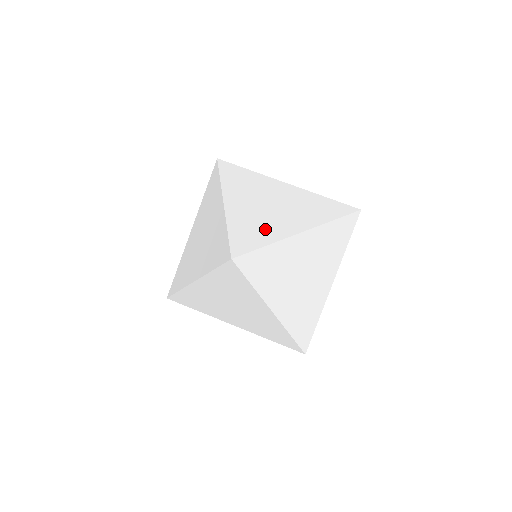
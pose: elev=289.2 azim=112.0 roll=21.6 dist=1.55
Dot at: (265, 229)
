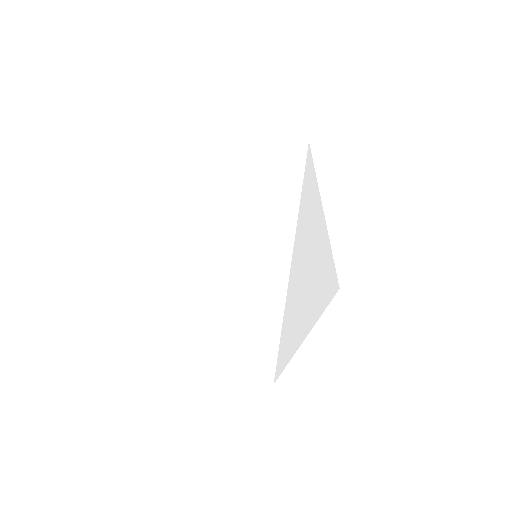
Dot at: occluded
